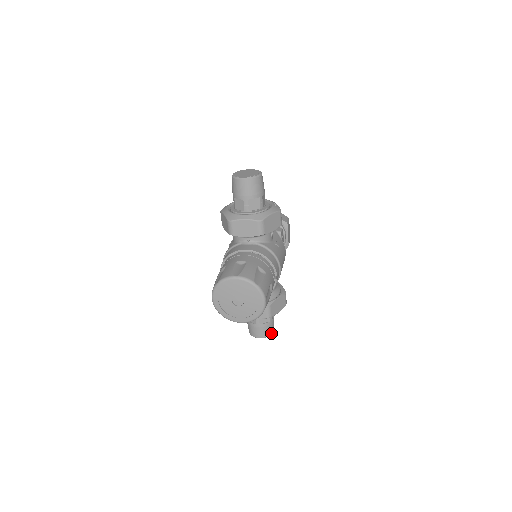
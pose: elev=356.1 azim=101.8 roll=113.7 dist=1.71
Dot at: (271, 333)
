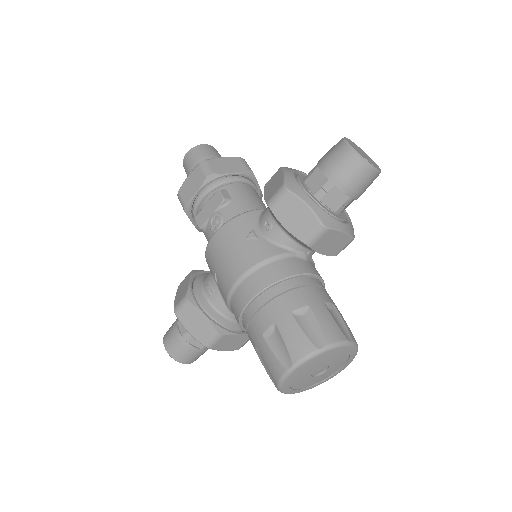
Dot at: occluded
